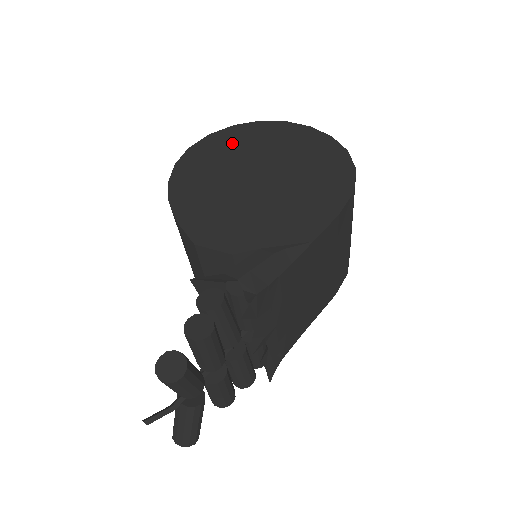
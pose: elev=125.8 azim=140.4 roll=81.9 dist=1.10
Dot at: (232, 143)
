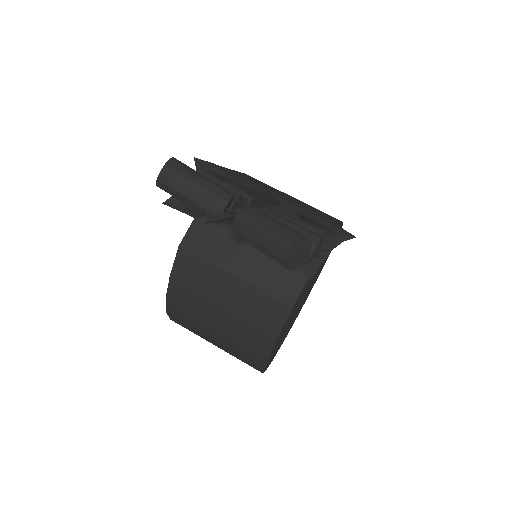
Dot at: occluded
